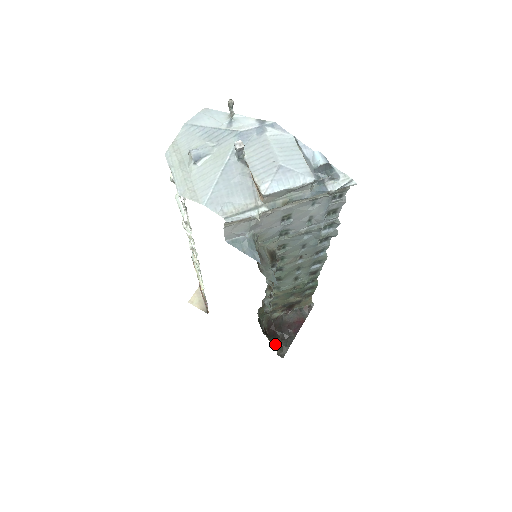
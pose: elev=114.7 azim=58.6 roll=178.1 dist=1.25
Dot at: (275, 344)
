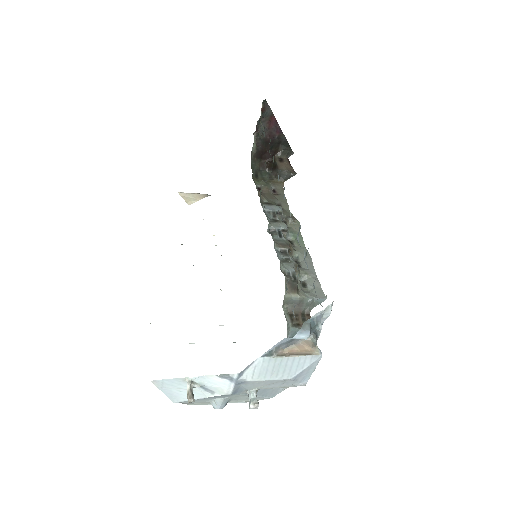
Dot at: occluded
